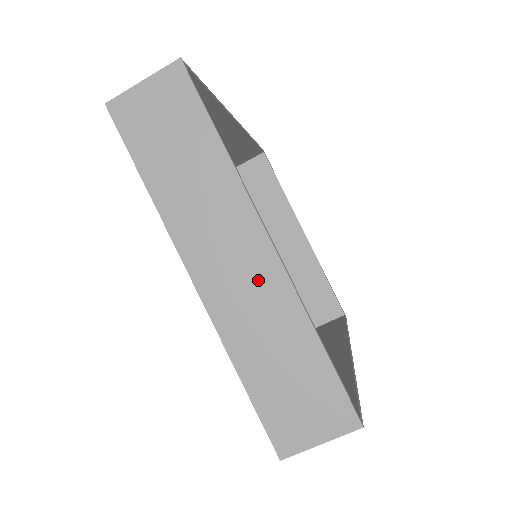
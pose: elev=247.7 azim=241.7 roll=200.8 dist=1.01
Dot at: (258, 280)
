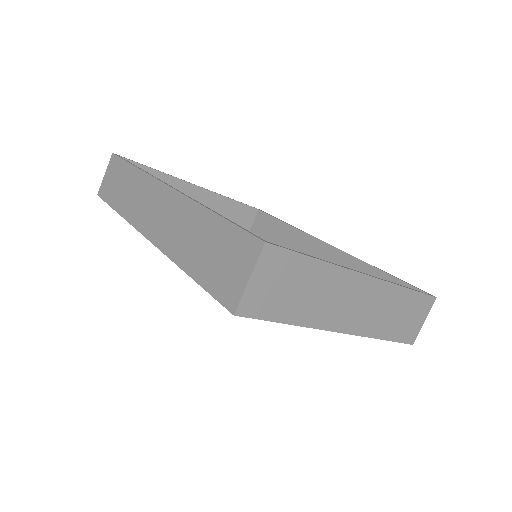
Dot at: (372, 297)
